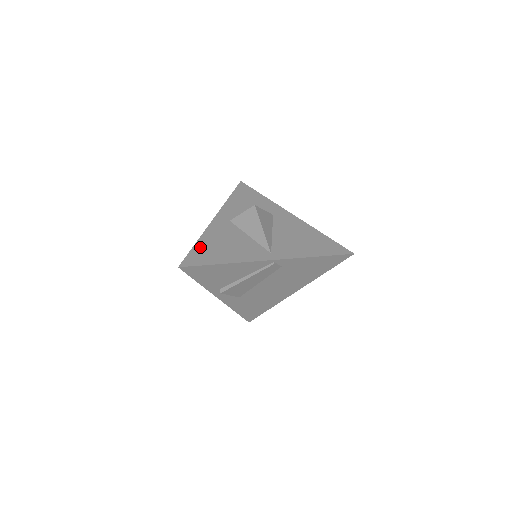
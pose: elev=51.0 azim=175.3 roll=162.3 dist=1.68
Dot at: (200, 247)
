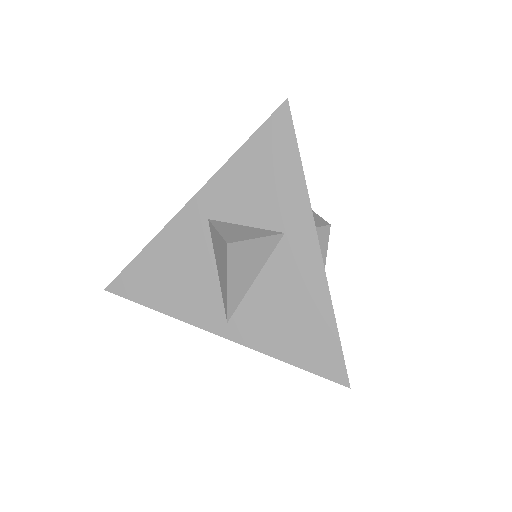
Dot at: (142, 263)
